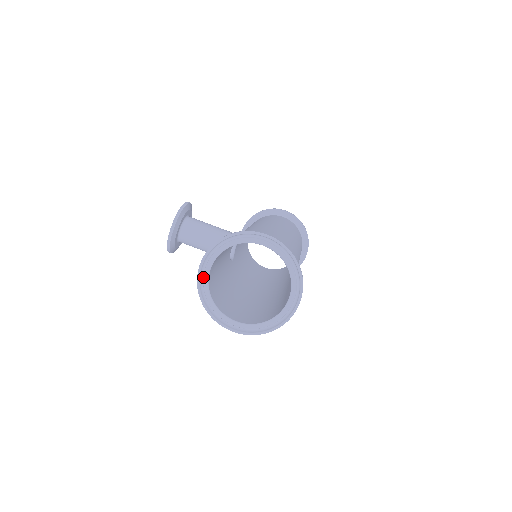
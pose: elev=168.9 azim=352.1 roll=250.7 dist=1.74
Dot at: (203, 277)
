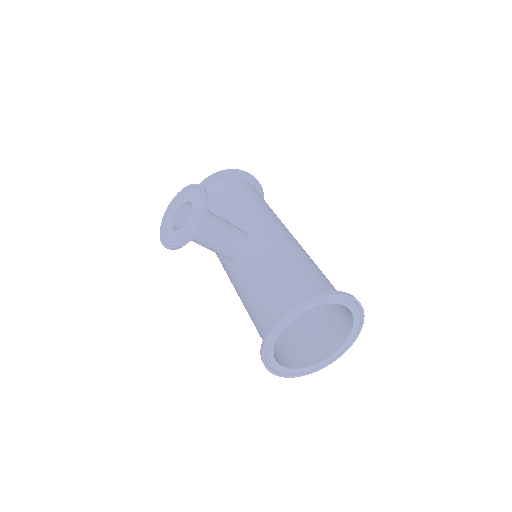
Dot at: (275, 332)
